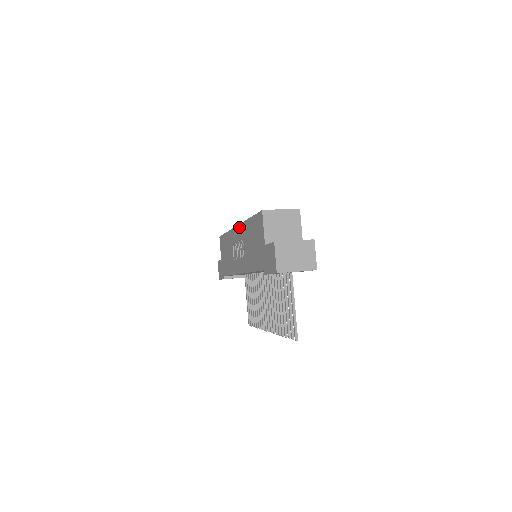
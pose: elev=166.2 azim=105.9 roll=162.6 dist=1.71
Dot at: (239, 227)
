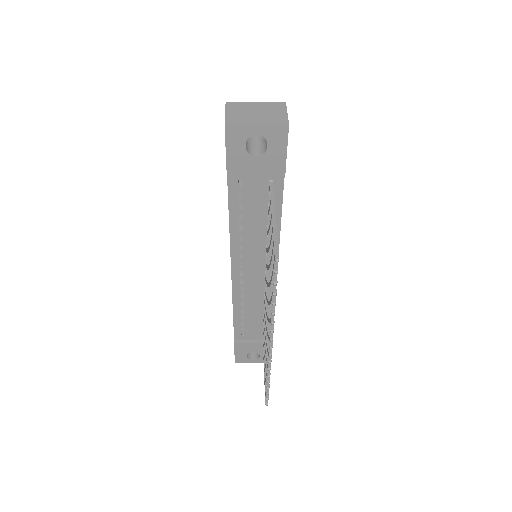
Dot at: occluded
